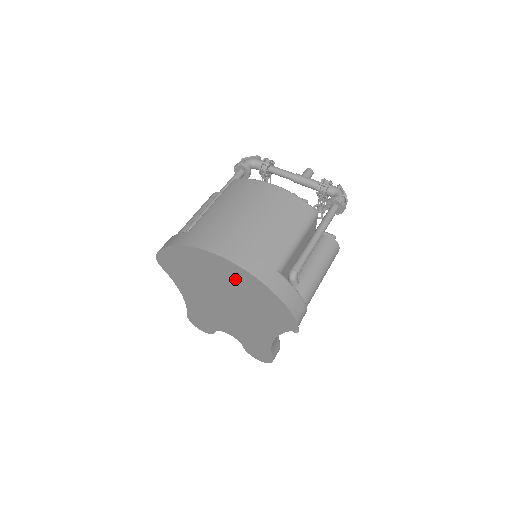
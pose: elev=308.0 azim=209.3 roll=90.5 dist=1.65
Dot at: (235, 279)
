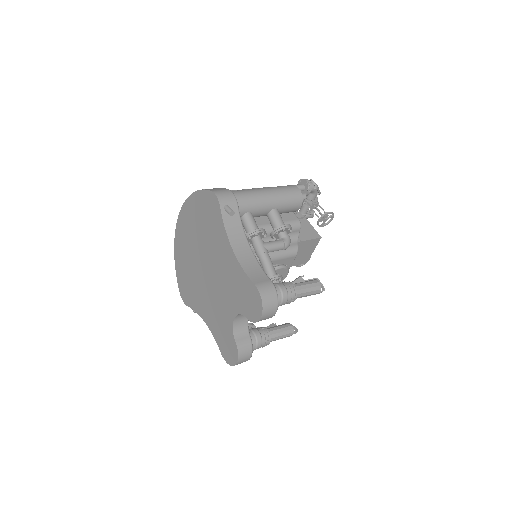
Dot at: (189, 224)
